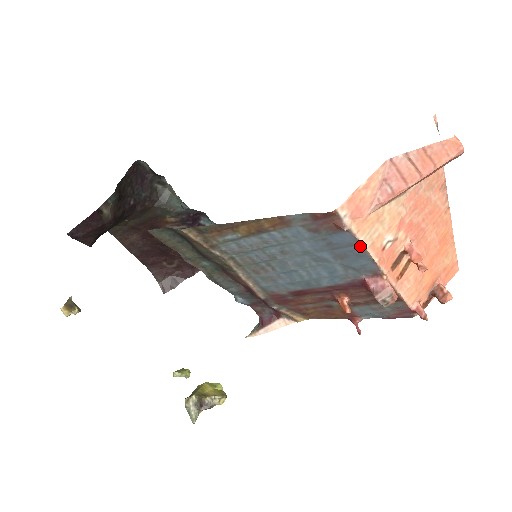
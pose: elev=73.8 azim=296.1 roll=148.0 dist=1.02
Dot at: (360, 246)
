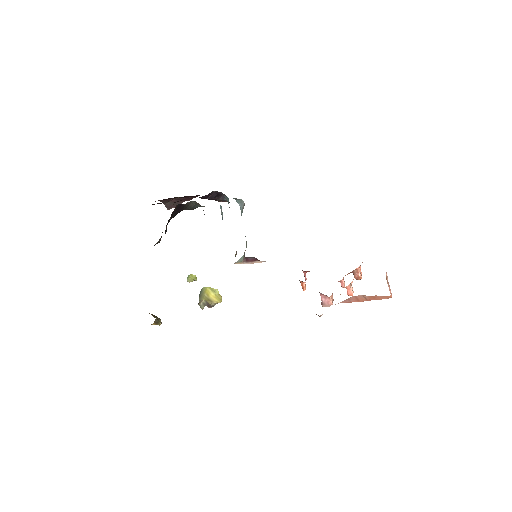
Dot at: occluded
